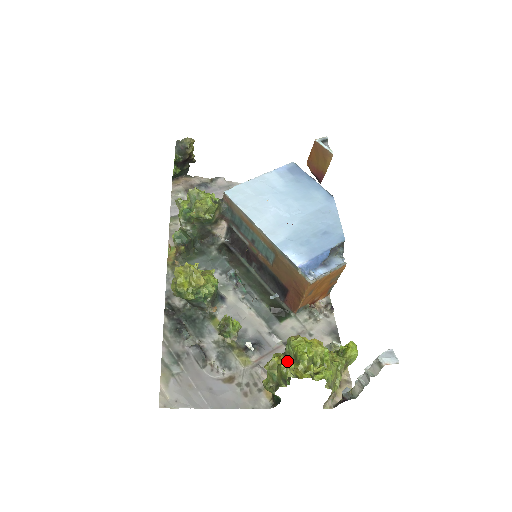
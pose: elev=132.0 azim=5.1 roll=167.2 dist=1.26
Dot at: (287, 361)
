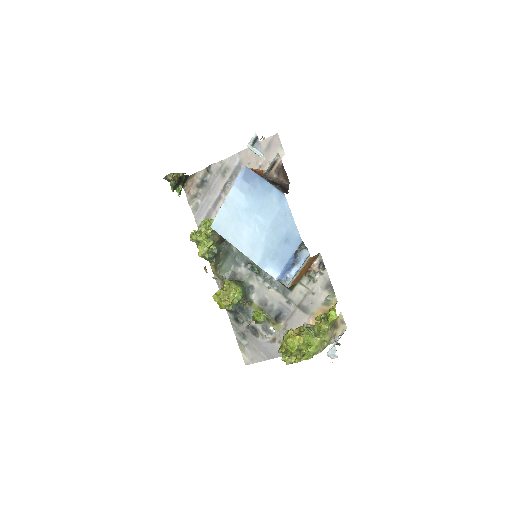
Dot at: occluded
